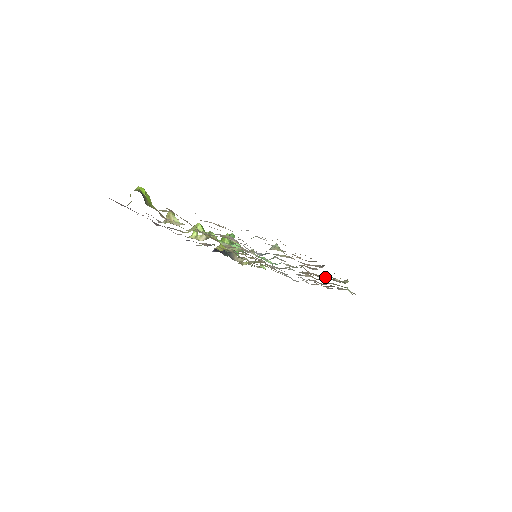
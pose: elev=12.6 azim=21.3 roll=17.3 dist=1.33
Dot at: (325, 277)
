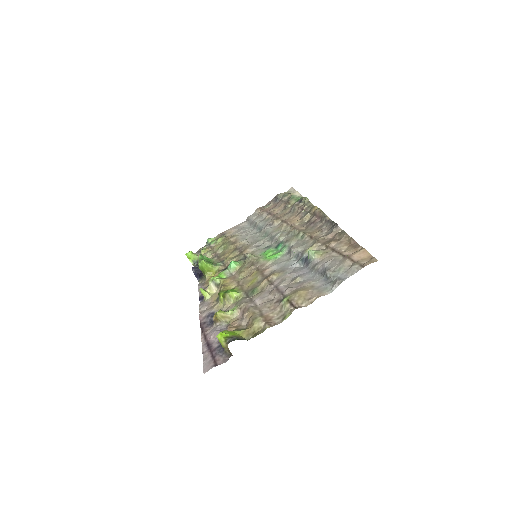
Dot at: (308, 217)
